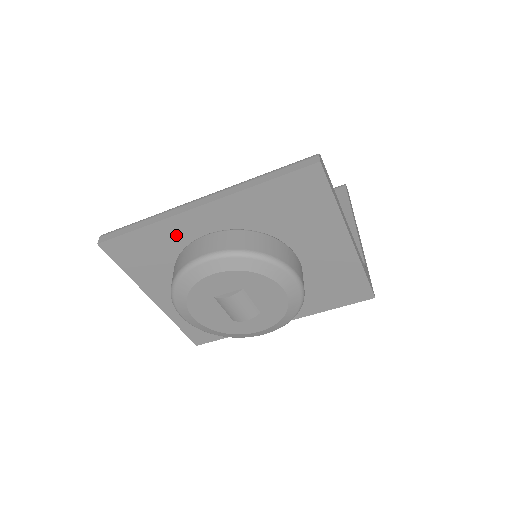
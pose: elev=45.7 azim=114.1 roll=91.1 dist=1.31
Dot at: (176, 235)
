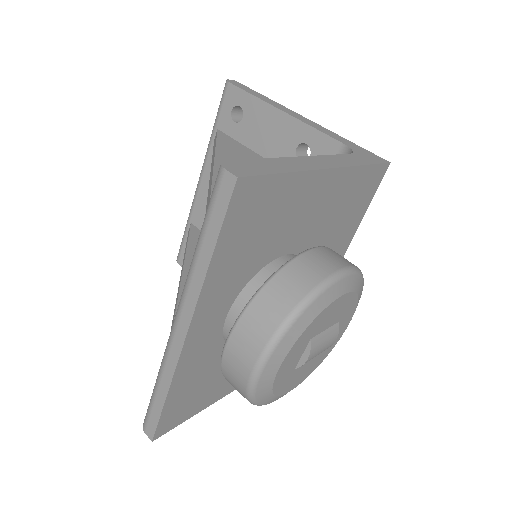
Dot at: (197, 363)
